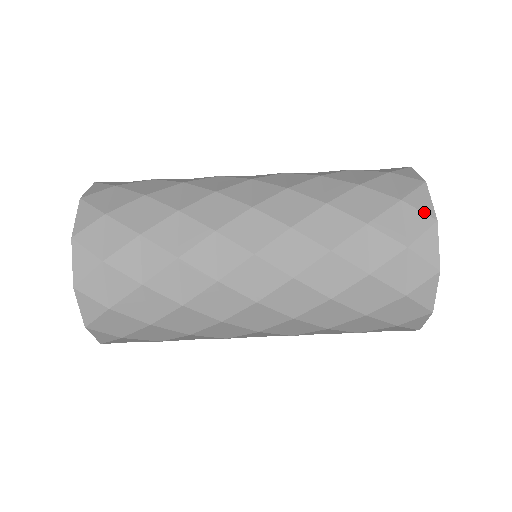
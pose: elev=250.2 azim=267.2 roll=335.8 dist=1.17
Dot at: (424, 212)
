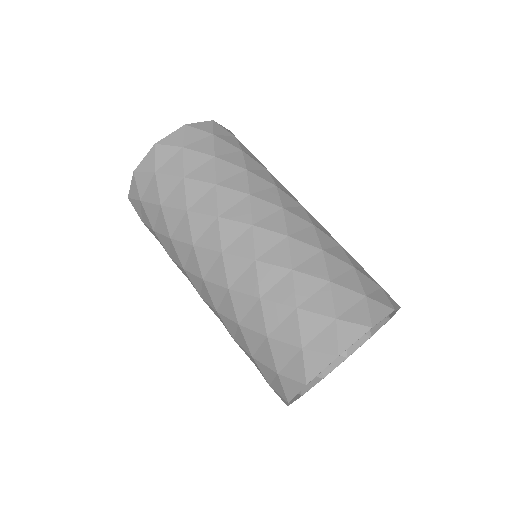
Dot at: (390, 301)
